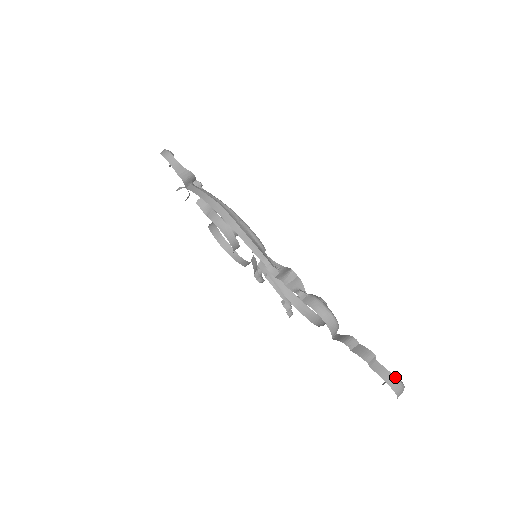
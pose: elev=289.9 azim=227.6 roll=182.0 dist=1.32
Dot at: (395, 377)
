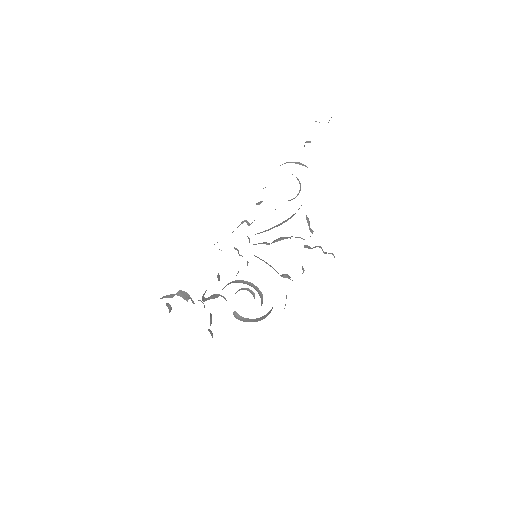
Dot at: occluded
